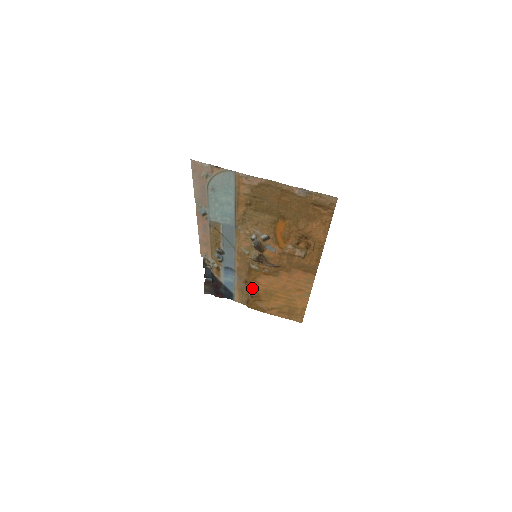
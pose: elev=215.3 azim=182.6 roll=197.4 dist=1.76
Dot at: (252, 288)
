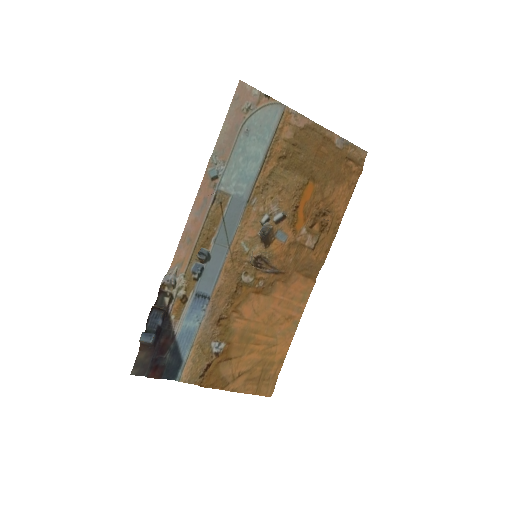
Dot at: (225, 332)
